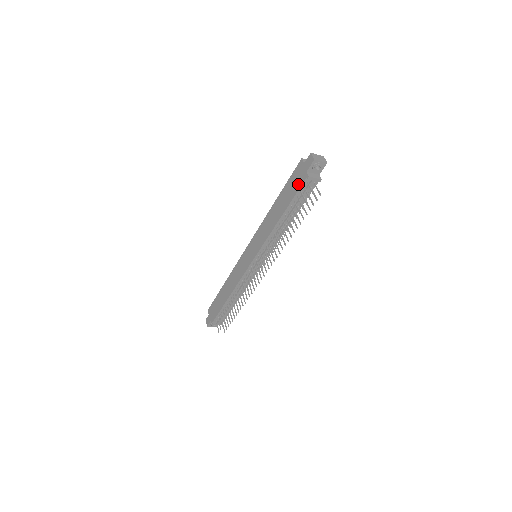
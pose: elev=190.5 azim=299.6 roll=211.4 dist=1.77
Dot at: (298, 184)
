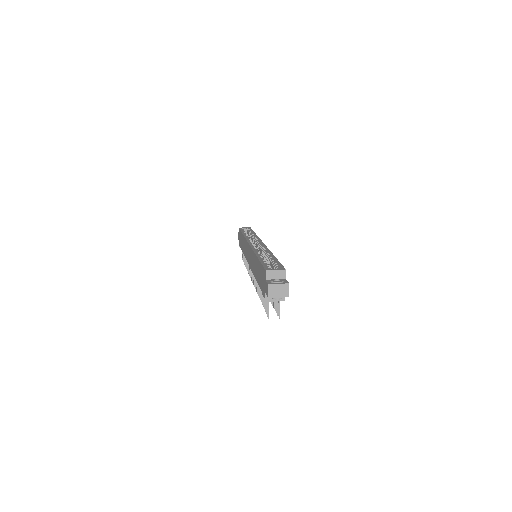
Dot at: (262, 287)
